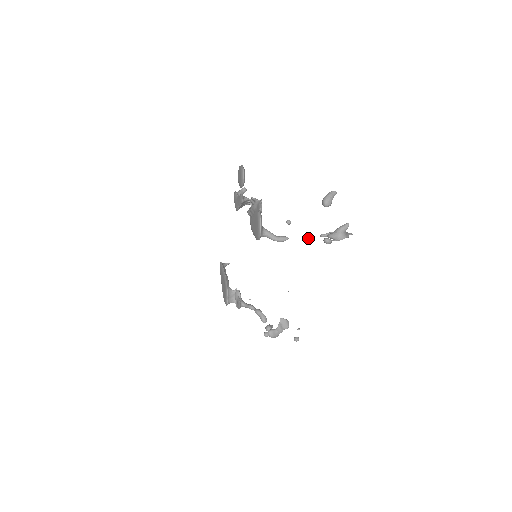
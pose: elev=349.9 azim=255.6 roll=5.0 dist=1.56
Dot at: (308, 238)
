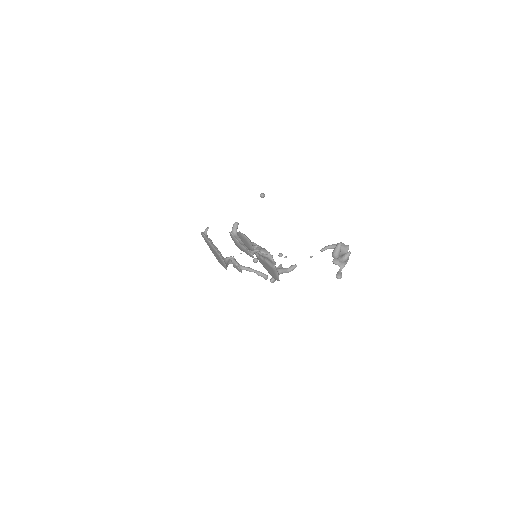
Dot at: occluded
